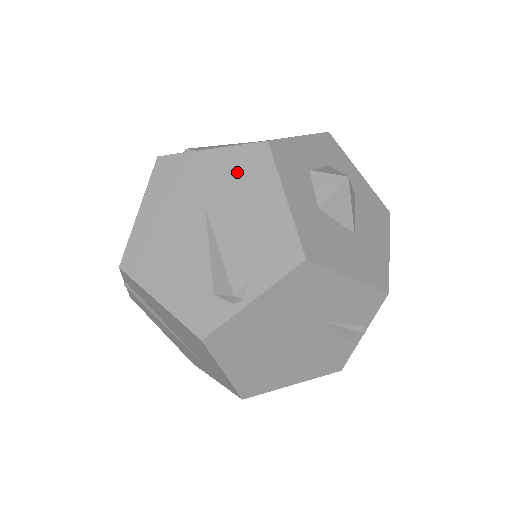
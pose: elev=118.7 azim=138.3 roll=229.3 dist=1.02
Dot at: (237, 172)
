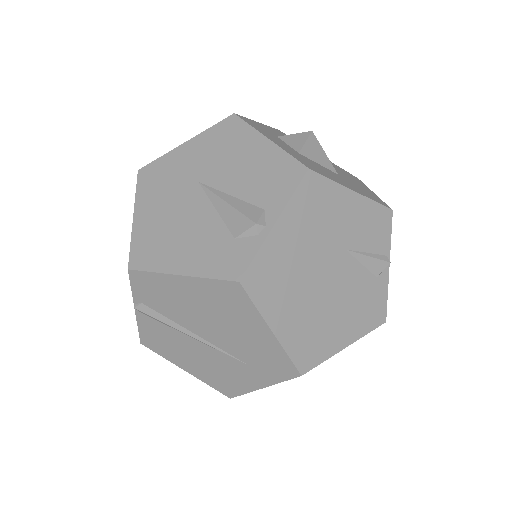
Dot at: (217, 144)
